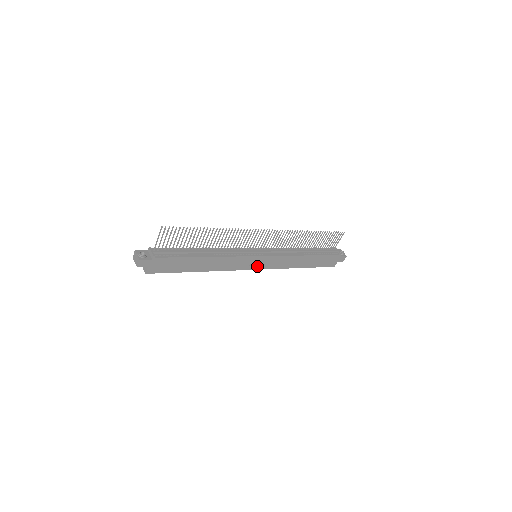
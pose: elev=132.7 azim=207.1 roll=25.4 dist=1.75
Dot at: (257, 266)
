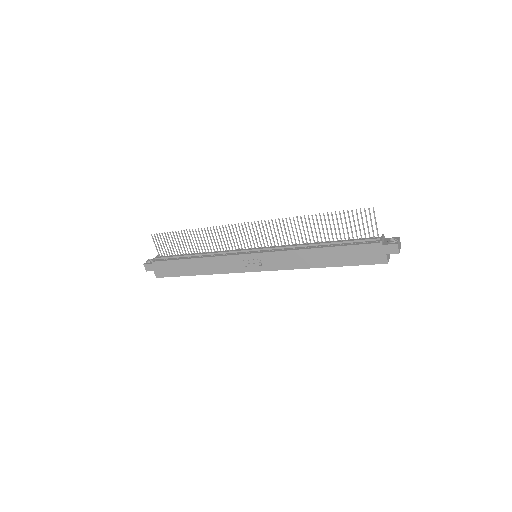
Dot at: (257, 267)
